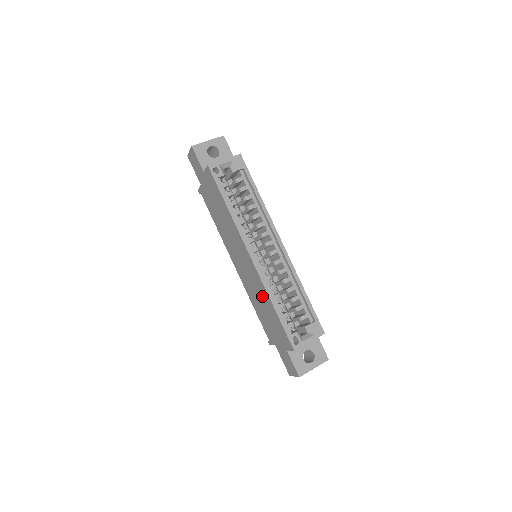
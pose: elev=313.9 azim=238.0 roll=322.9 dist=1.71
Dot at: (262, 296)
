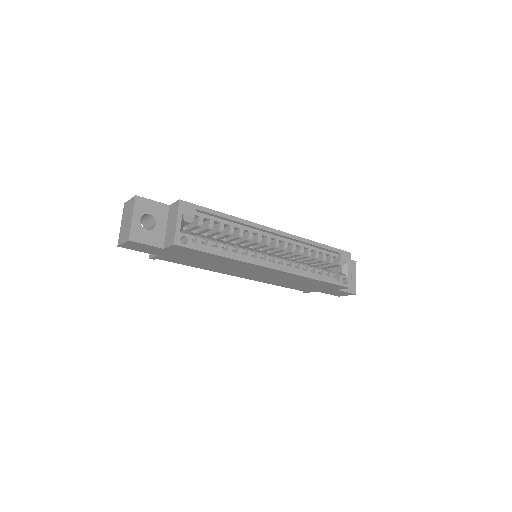
Dot at: (296, 280)
